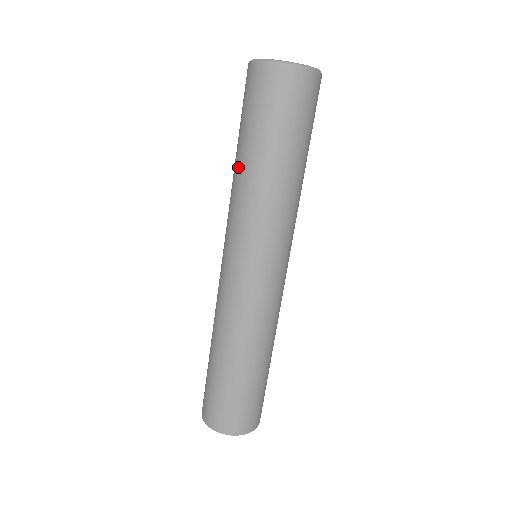
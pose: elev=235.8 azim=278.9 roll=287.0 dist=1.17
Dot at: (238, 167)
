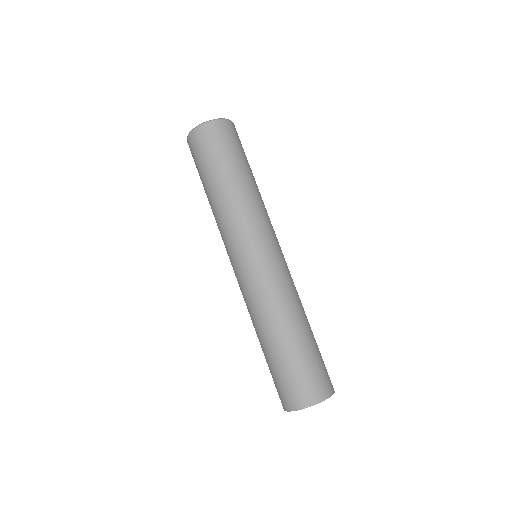
Dot at: (209, 202)
